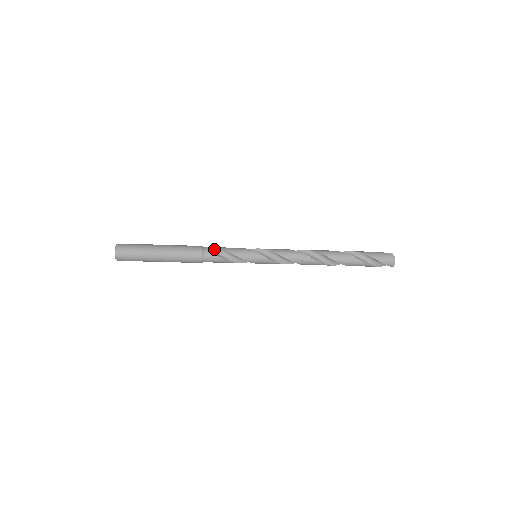
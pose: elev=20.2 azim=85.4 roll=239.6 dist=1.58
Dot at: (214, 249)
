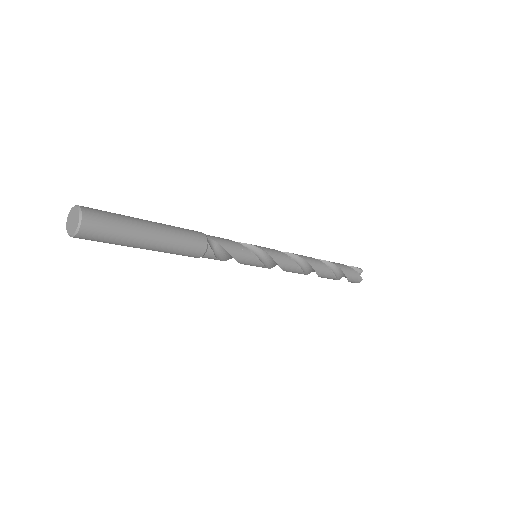
Dot at: (218, 246)
